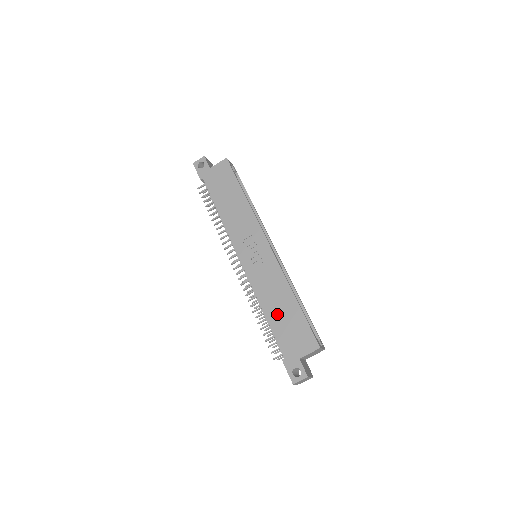
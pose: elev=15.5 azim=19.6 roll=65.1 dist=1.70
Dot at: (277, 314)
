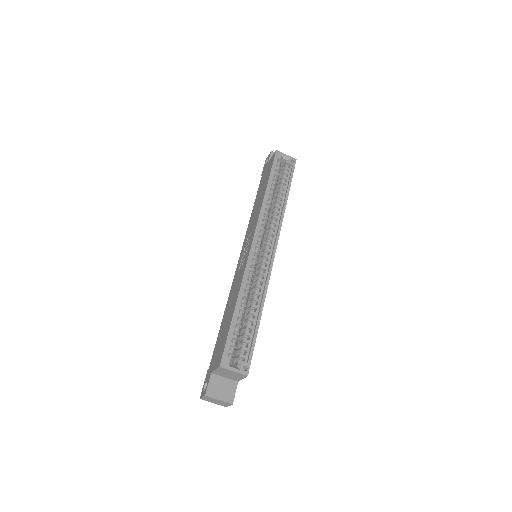
Dot at: (225, 319)
